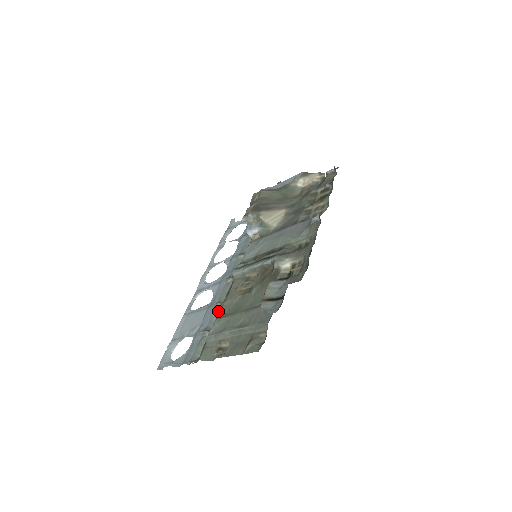
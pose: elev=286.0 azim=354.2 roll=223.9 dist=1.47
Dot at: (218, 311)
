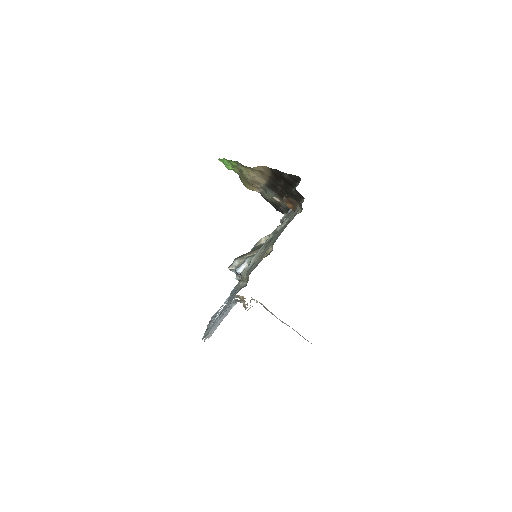
Dot at: occluded
